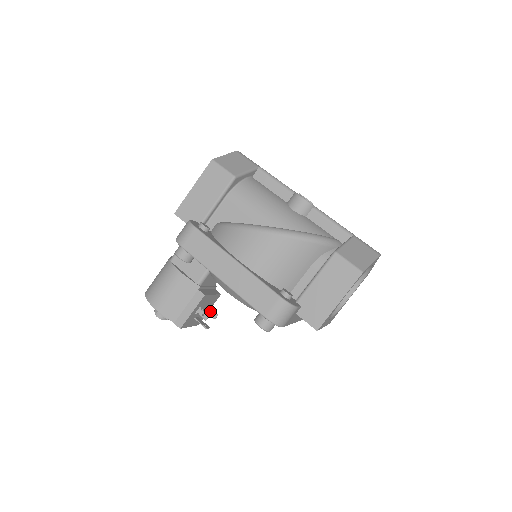
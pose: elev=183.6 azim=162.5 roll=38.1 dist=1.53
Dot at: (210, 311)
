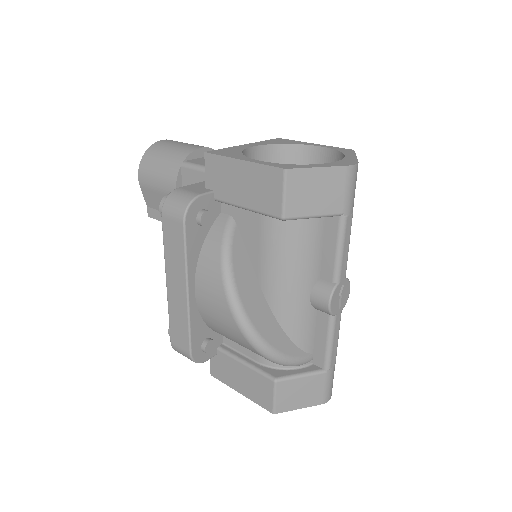
Dot at: occluded
